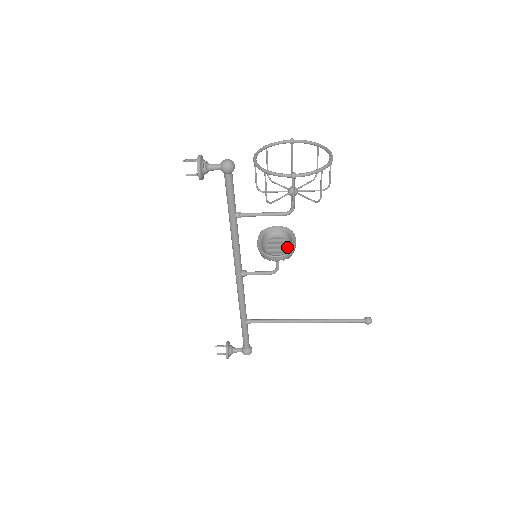
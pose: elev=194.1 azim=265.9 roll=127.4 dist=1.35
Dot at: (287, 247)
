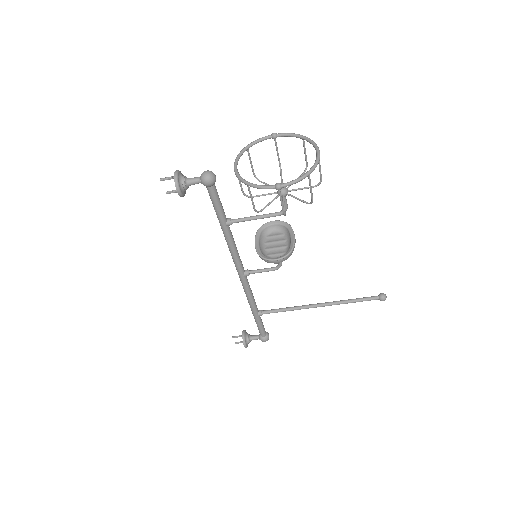
Dot at: (286, 244)
